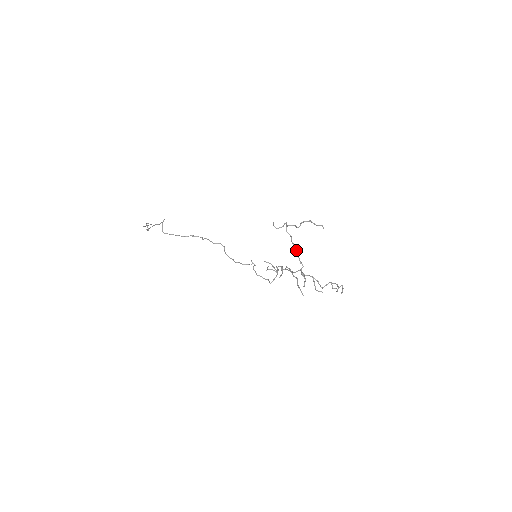
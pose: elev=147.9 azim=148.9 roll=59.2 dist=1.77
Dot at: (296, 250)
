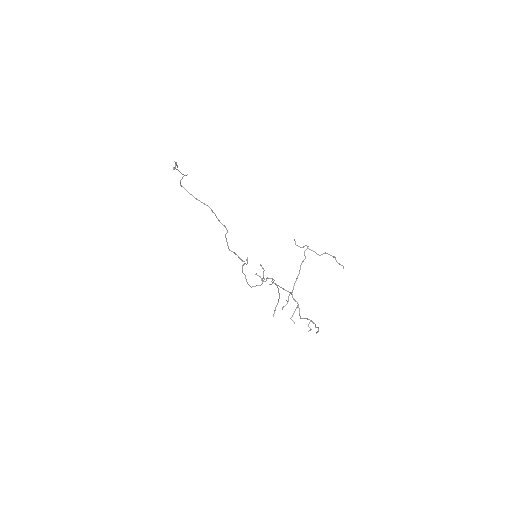
Dot at: (299, 273)
